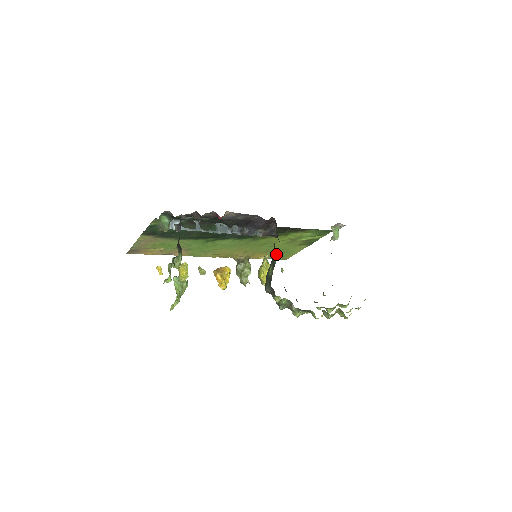
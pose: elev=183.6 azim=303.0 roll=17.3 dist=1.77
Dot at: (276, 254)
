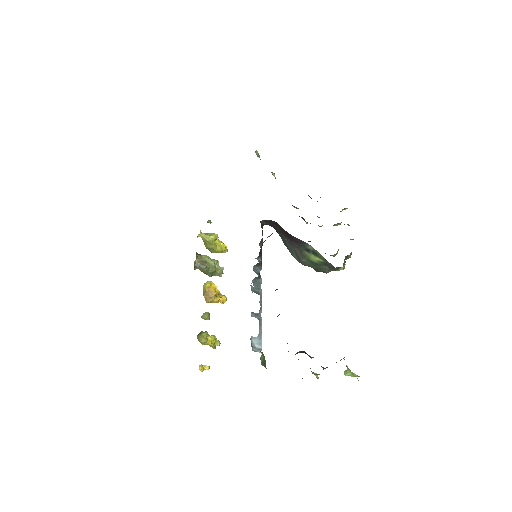
Dot at: occluded
